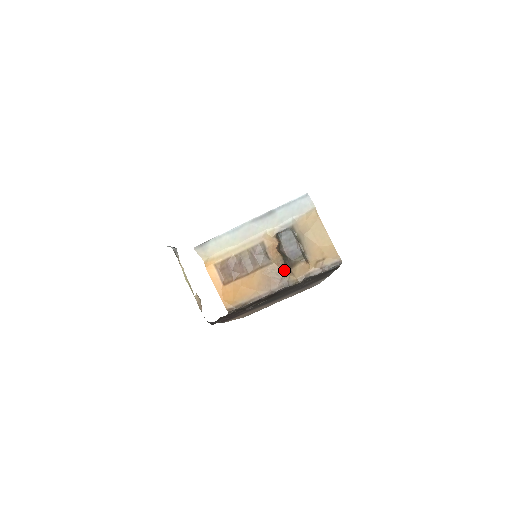
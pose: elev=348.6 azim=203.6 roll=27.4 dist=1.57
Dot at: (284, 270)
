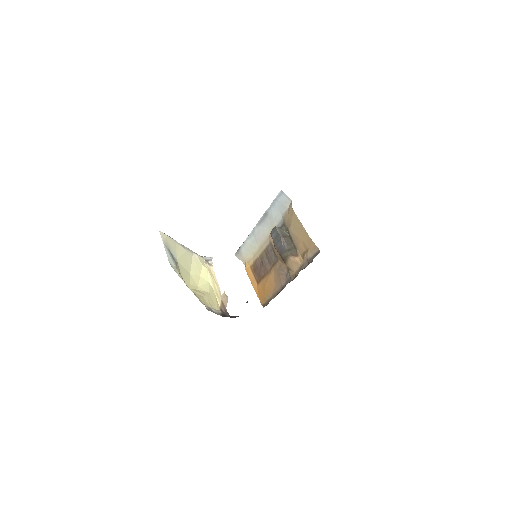
Dot at: occluded
